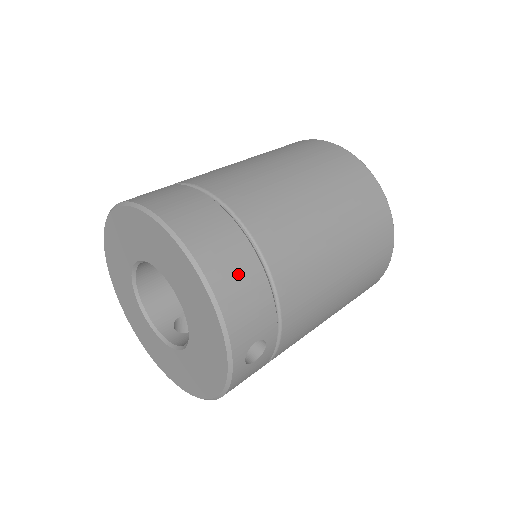
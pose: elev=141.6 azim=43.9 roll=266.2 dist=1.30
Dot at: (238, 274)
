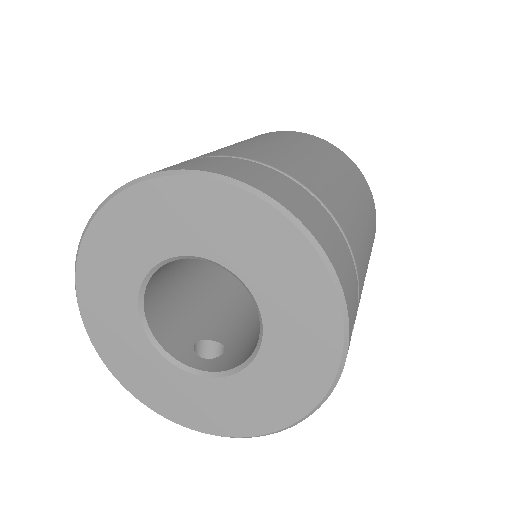
Dot at: (333, 239)
